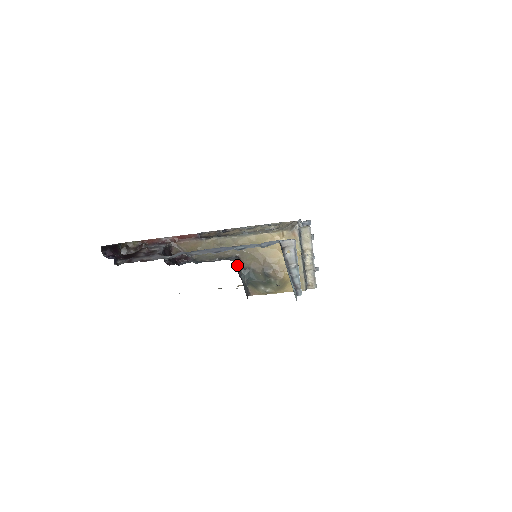
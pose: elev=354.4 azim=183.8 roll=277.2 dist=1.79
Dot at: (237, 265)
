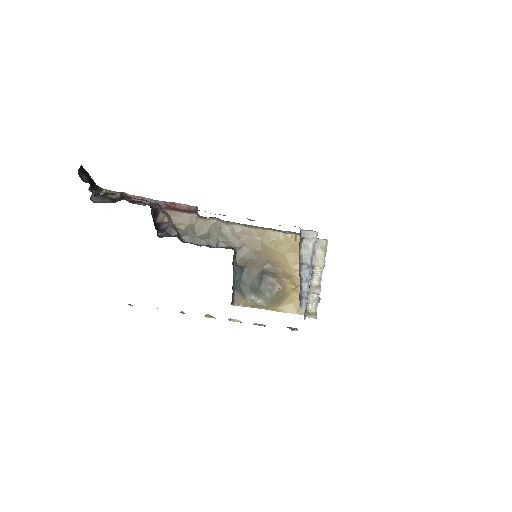
Dot at: occluded
